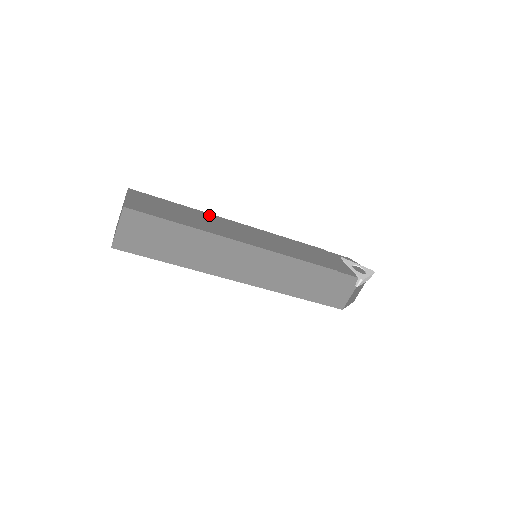
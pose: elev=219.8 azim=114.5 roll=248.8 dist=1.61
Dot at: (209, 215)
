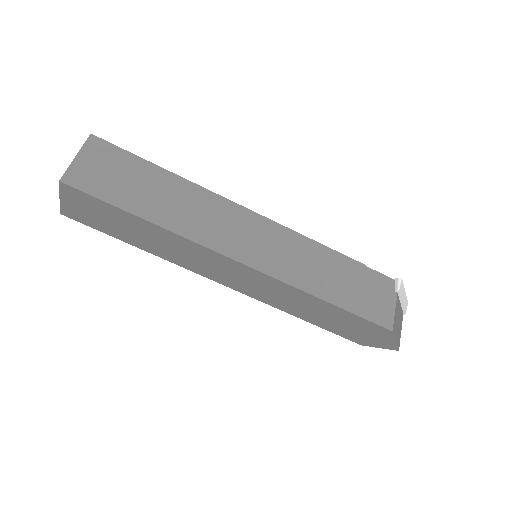
Dot at: occluded
